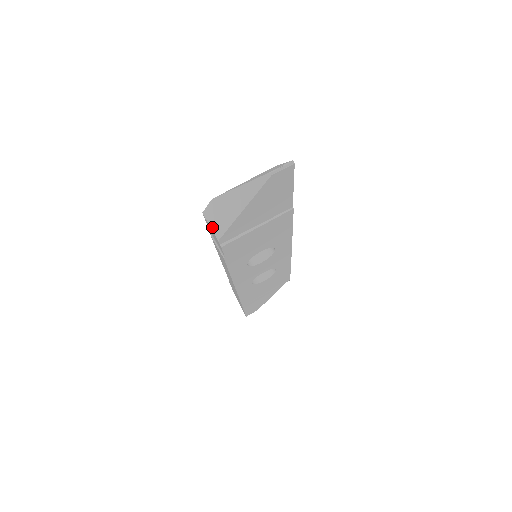
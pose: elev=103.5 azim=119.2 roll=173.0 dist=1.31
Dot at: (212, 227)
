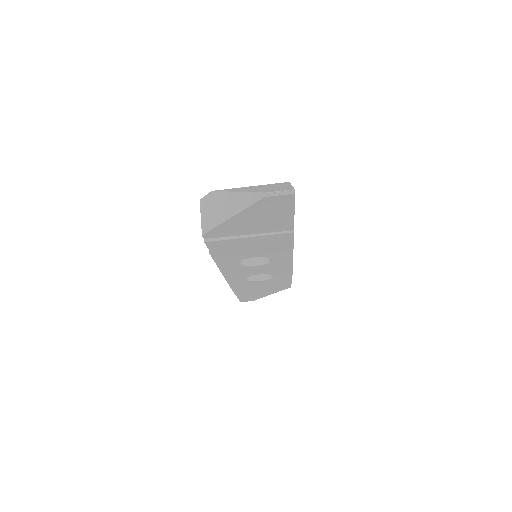
Dot at: (202, 219)
